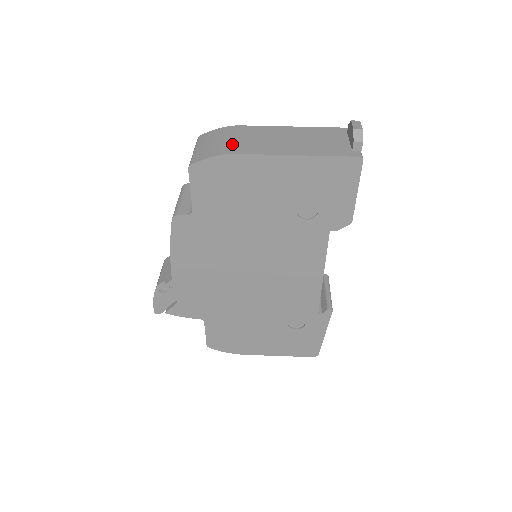
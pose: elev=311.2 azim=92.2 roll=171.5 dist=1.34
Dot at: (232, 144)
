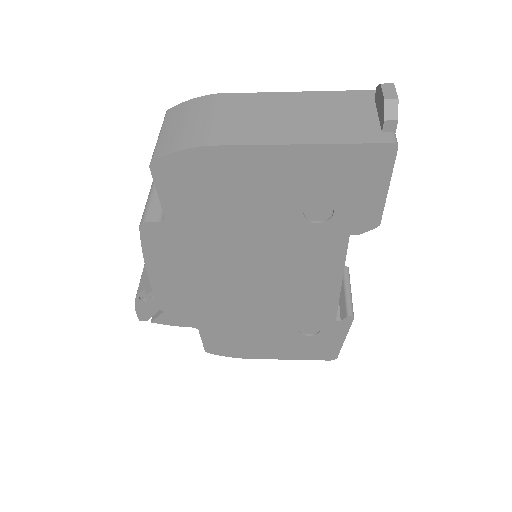
Dot at: (208, 128)
